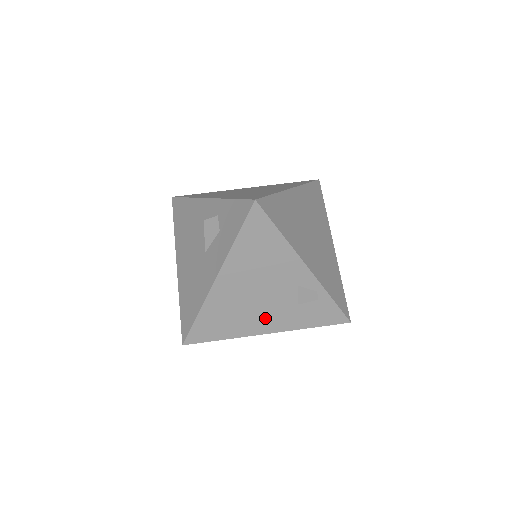
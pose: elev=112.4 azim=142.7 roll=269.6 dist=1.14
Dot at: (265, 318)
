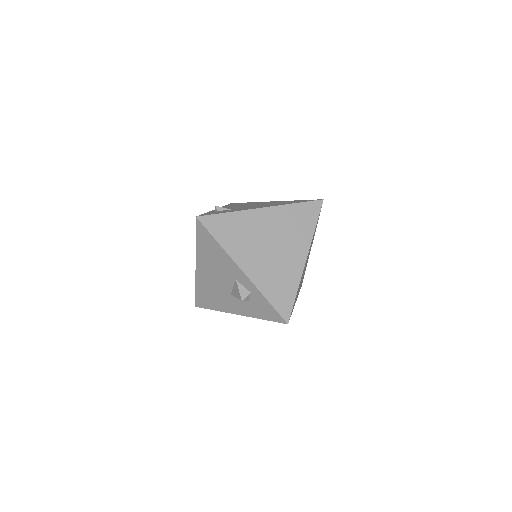
Dot at: occluded
